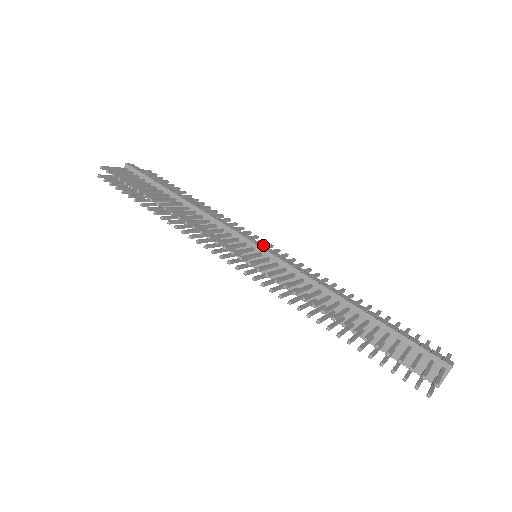
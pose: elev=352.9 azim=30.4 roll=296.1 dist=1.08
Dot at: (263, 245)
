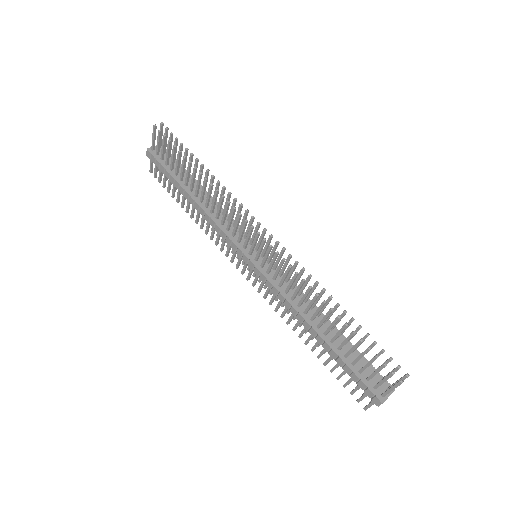
Dot at: occluded
